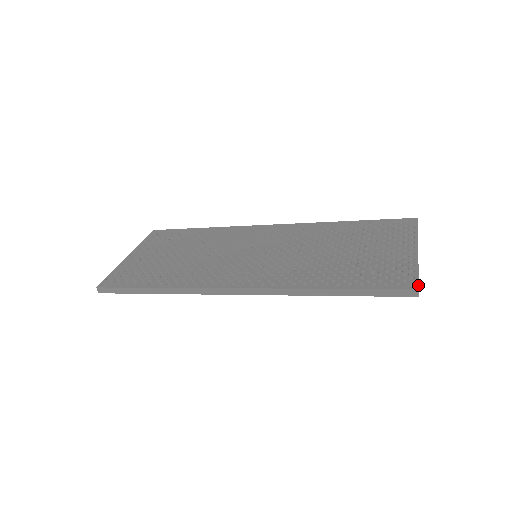
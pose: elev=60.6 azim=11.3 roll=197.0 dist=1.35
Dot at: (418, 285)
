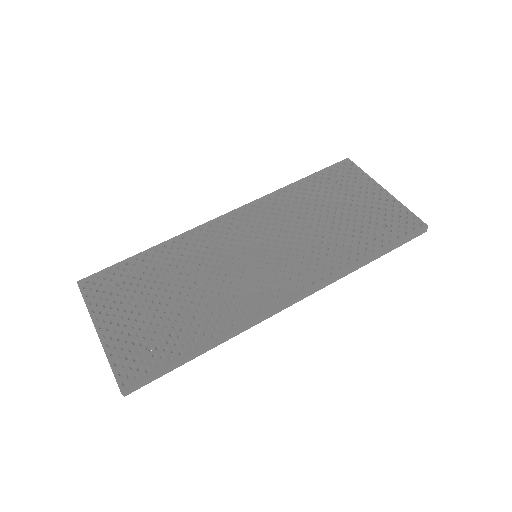
Dot at: (425, 223)
